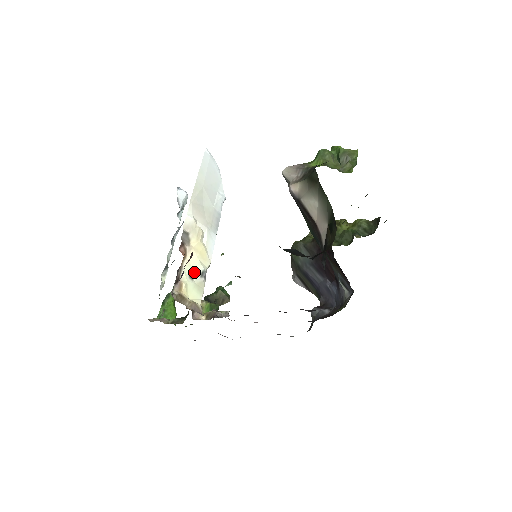
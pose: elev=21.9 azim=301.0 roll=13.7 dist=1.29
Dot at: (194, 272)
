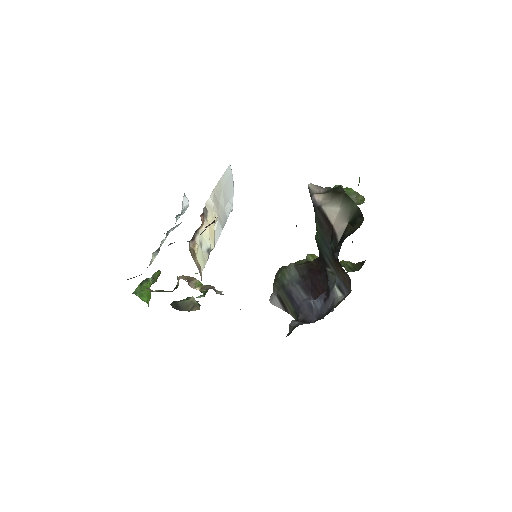
Dot at: (204, 244)
